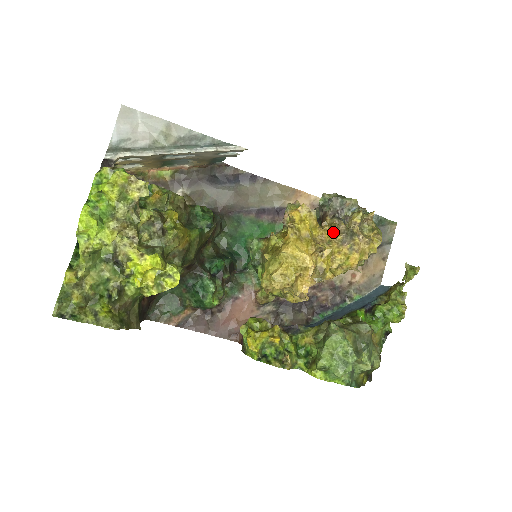
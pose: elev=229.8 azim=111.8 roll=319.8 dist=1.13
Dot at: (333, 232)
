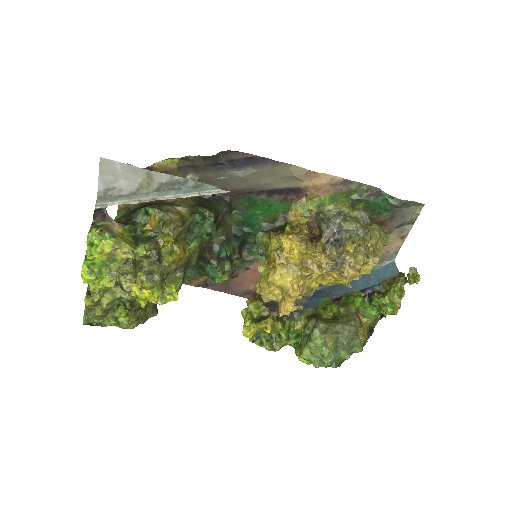
Dot at: (324, 258)
